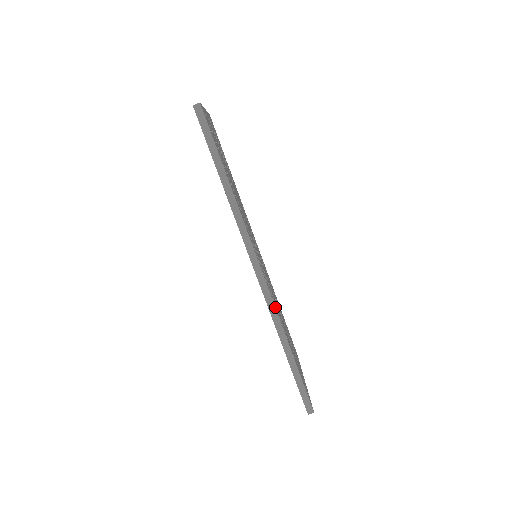
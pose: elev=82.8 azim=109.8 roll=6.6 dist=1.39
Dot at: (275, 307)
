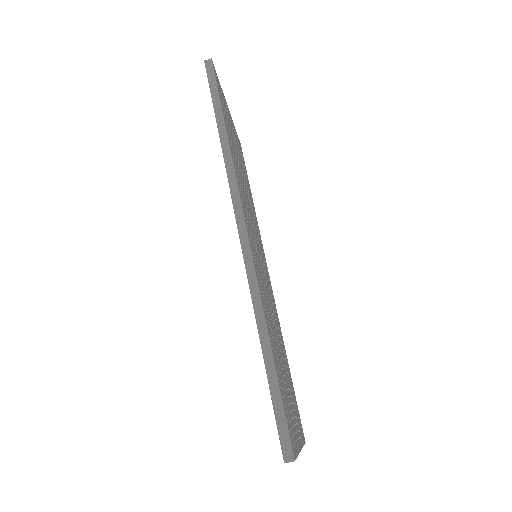
Dot at: (256, 275)
